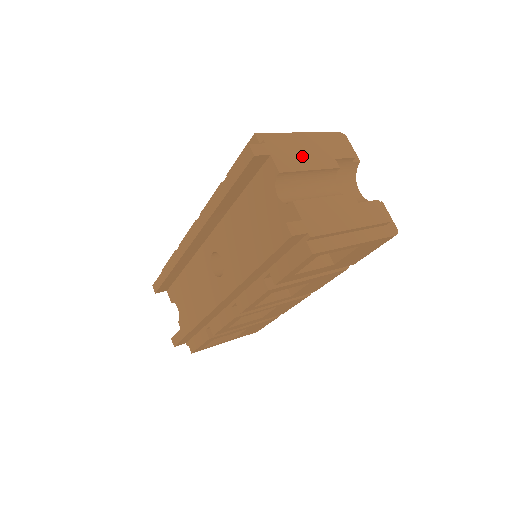
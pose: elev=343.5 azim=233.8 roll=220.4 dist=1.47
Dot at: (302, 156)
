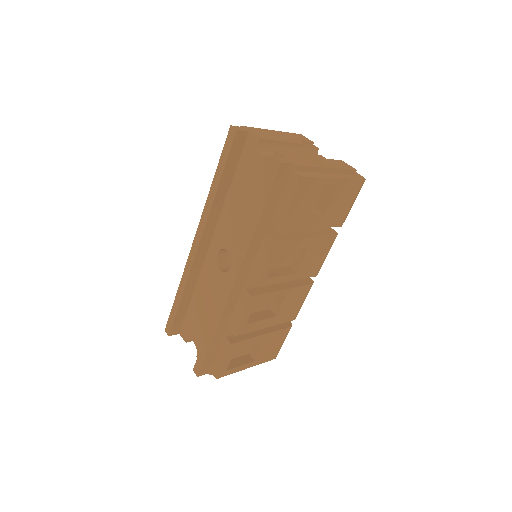
Dot at: (273, 136)
